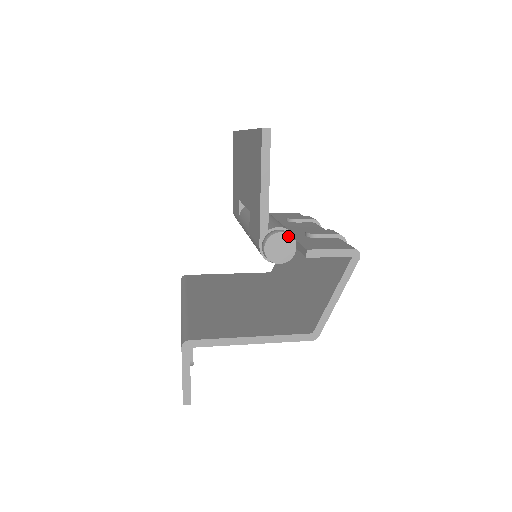
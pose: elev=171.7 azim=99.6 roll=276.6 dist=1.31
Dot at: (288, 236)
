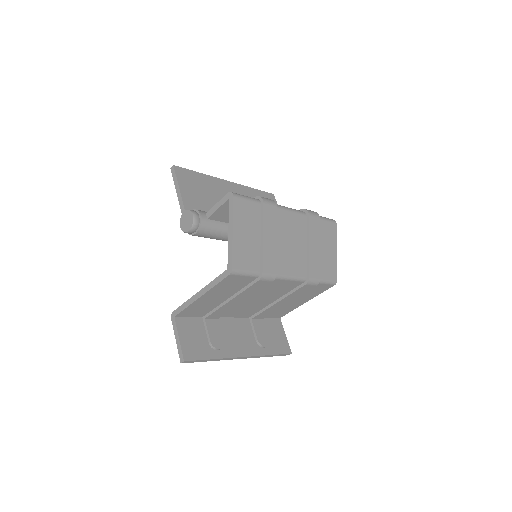
Dot at: (187, 211)
